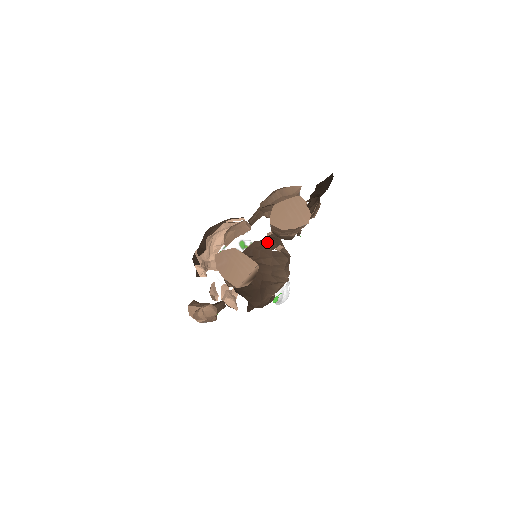
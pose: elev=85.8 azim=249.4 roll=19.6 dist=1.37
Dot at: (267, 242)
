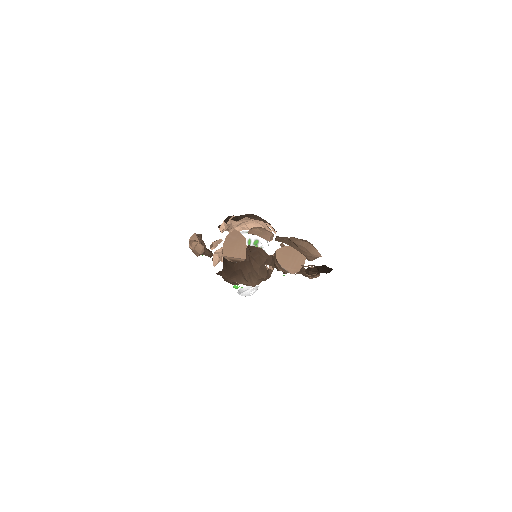
Dot at: (267, 257)
